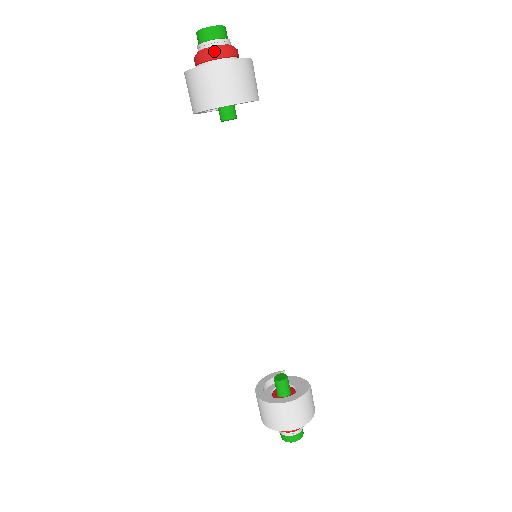
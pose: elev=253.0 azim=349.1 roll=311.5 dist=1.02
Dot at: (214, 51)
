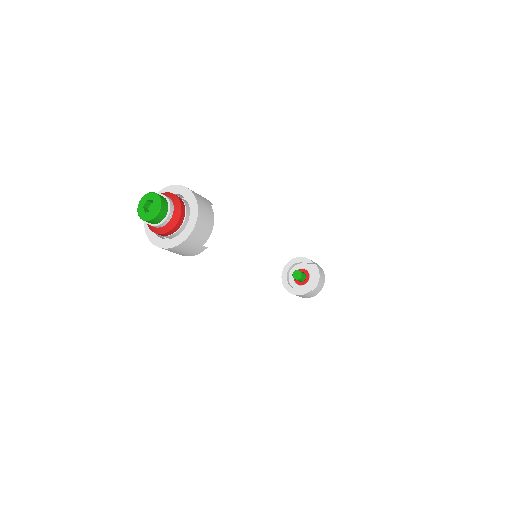
Dot at: (151, 230)
